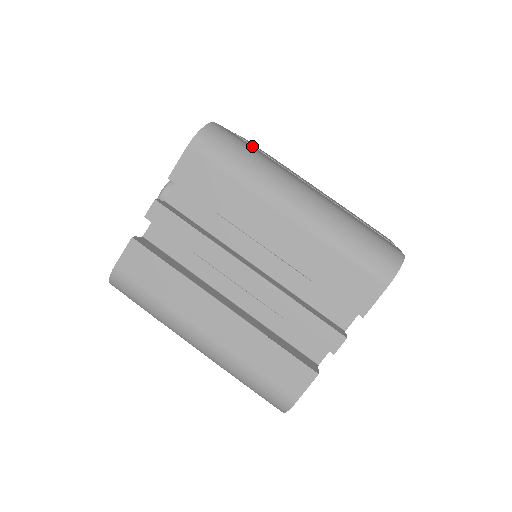
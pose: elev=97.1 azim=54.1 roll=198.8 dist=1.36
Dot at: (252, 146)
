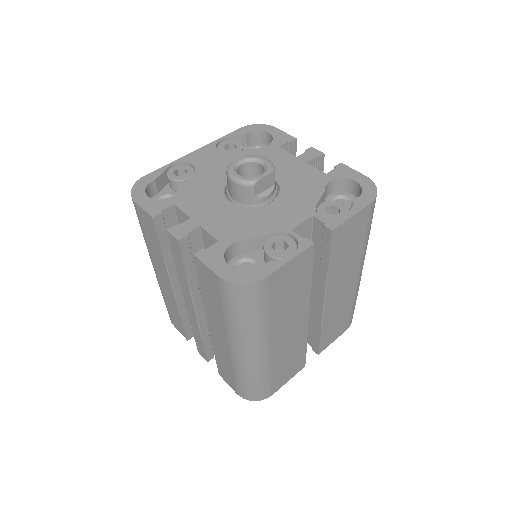
Dot at: (302, 277)
